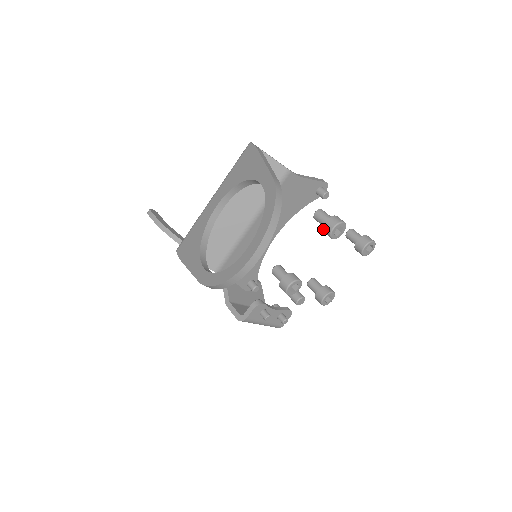
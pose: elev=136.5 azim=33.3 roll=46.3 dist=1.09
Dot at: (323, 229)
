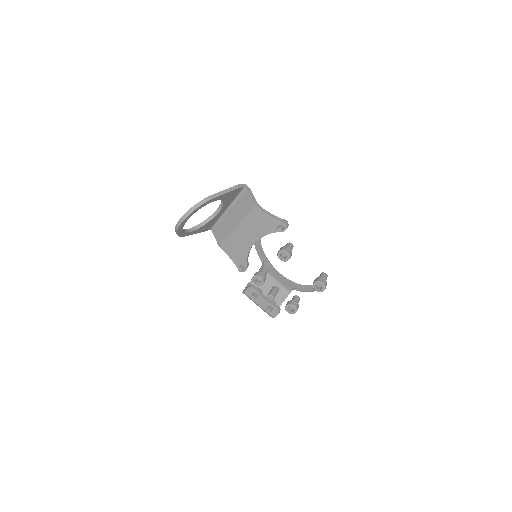
Dot at: occluded
